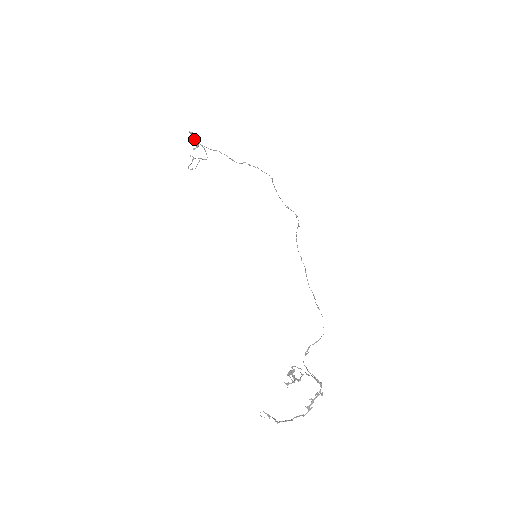
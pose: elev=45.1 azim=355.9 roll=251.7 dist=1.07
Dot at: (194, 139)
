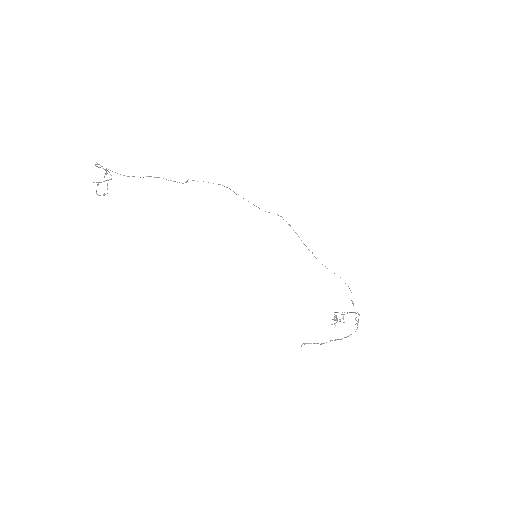
Dot at: occluded
